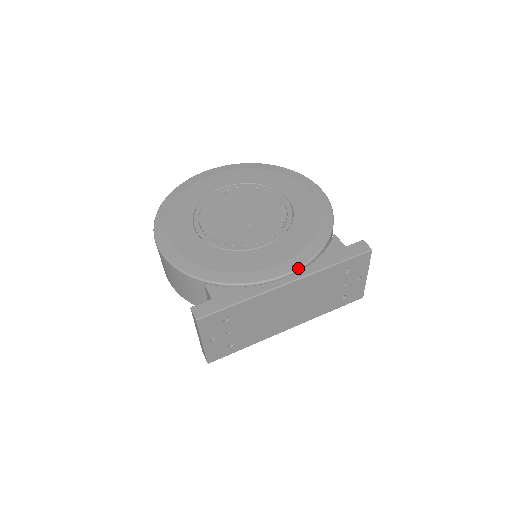
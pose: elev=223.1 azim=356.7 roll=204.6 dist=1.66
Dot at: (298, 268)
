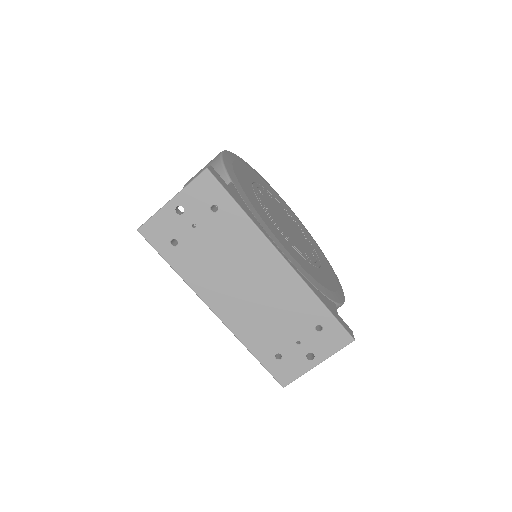
Dot at: (297, 269)
